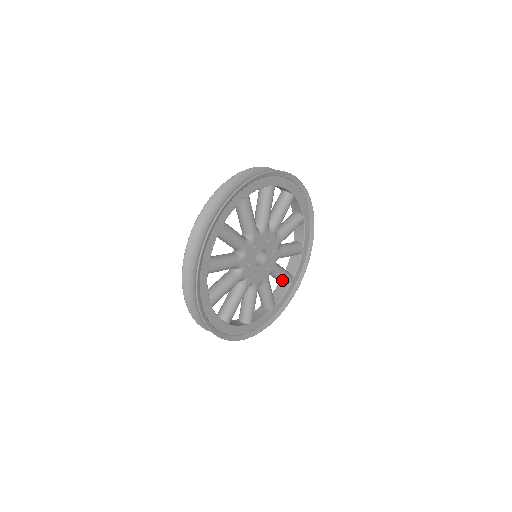
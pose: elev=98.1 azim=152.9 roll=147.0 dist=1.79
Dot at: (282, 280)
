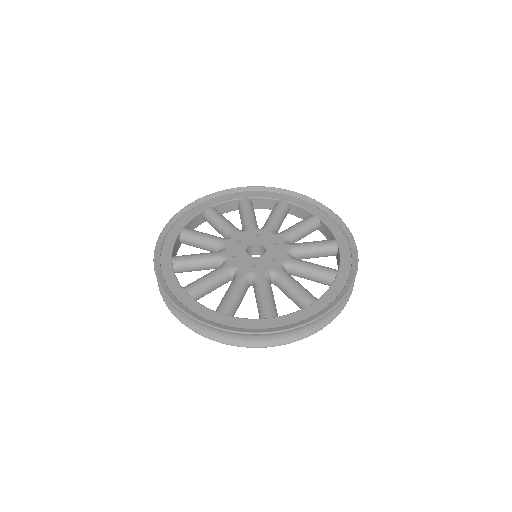
Dot at: (260, 304)
